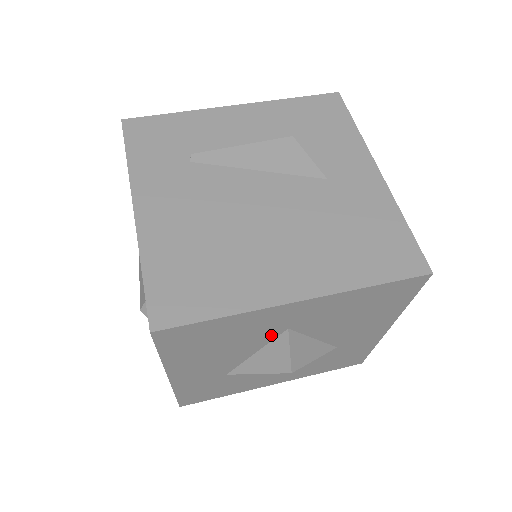
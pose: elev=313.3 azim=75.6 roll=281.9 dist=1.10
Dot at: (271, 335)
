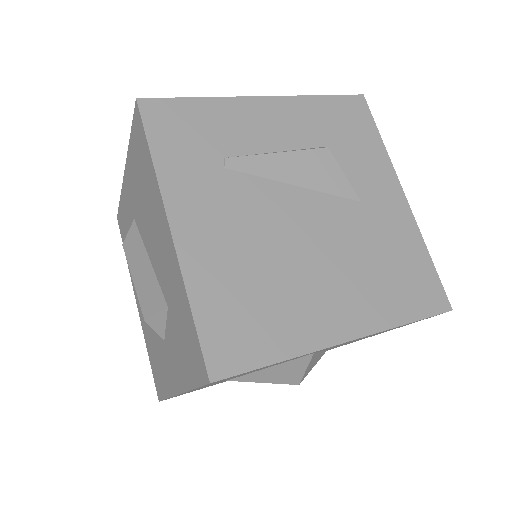
Dot at: (296, 358)
